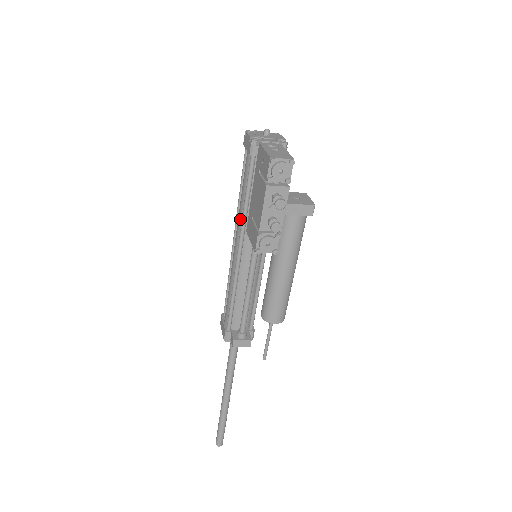
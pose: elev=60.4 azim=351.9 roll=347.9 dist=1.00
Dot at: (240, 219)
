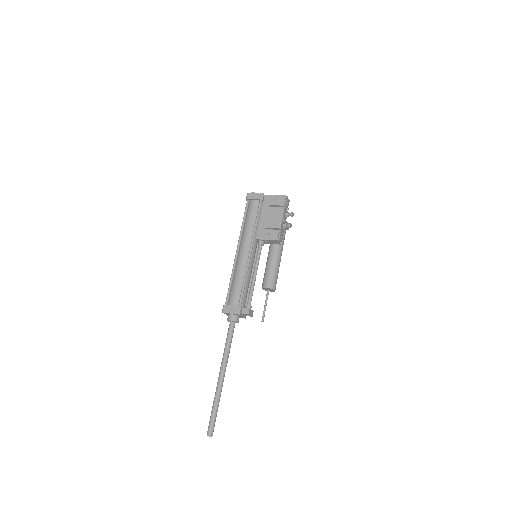
Dot at: (249, 234)
